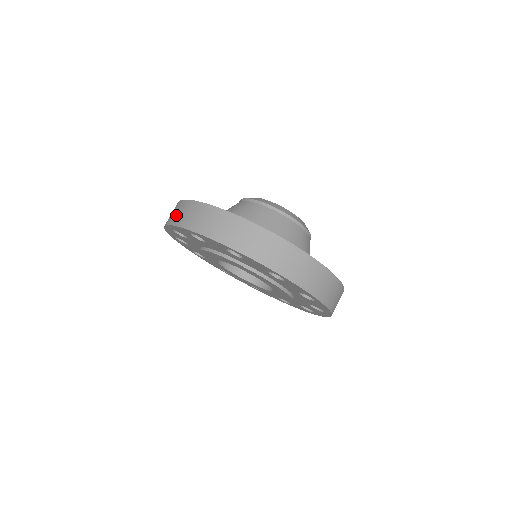
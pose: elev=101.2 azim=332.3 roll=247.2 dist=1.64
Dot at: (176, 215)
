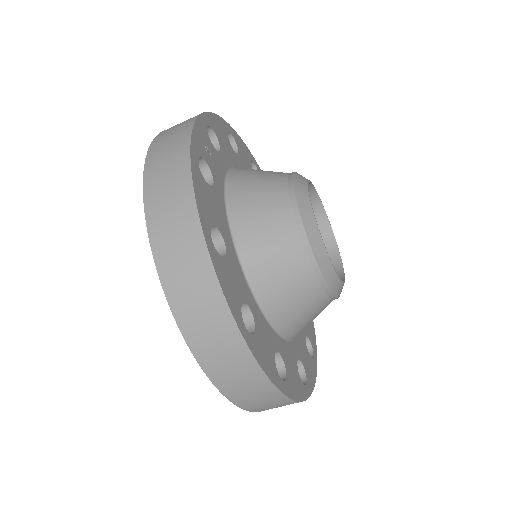
Dot at: (230, 378)
